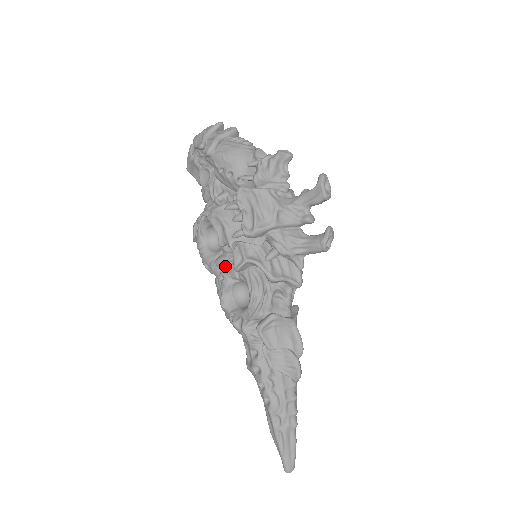
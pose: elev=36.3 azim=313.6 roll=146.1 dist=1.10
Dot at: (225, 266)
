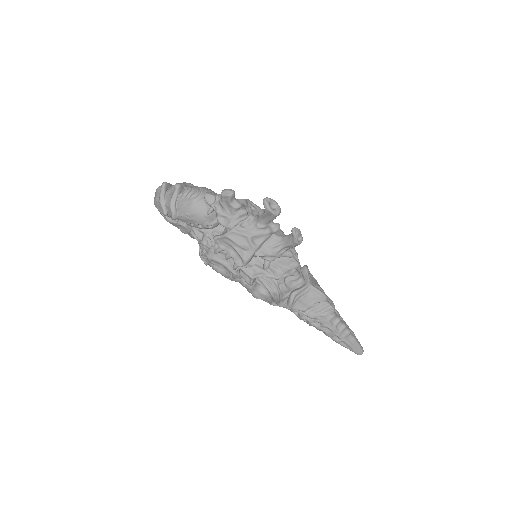
Dot at: (241, 278)
